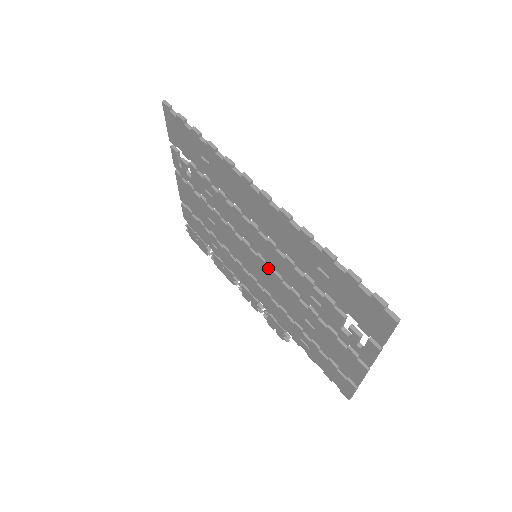
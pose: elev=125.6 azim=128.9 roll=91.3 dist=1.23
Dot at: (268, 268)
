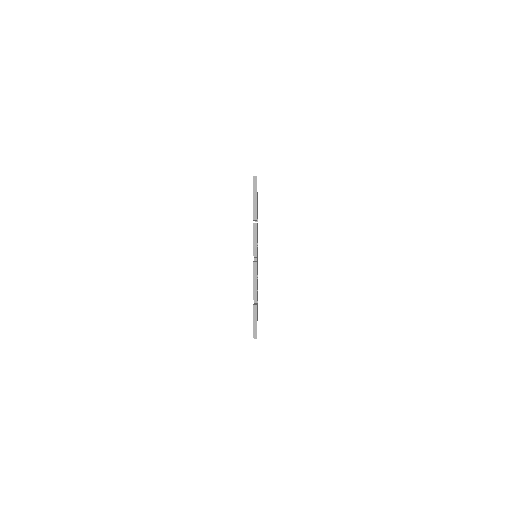
Dot at: occluded
